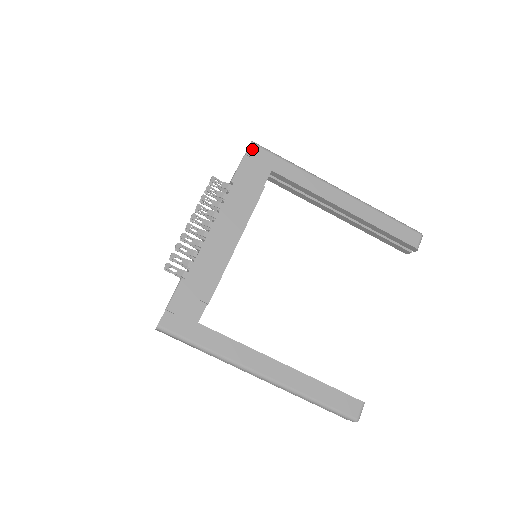
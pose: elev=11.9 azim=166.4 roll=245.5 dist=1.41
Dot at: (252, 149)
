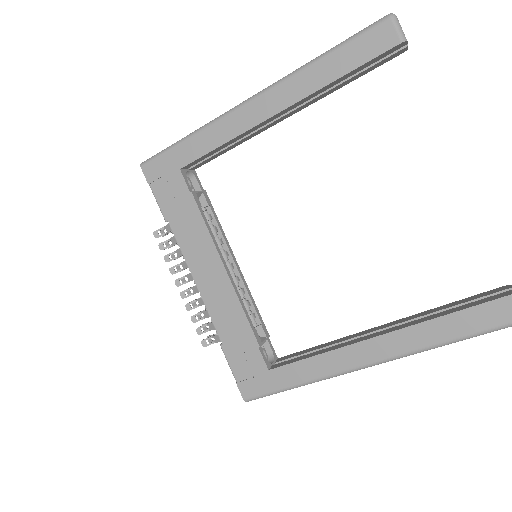
Dot at: (148, 172)
